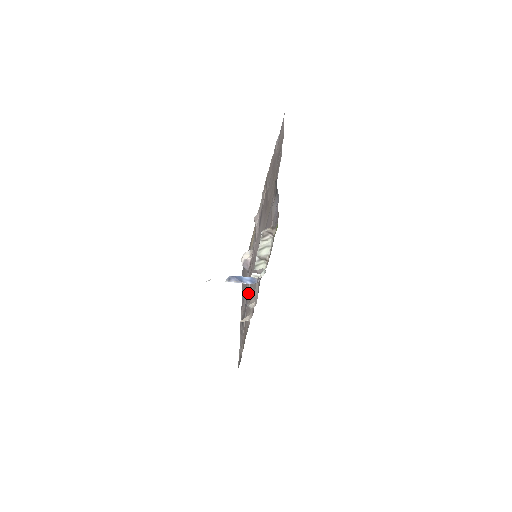
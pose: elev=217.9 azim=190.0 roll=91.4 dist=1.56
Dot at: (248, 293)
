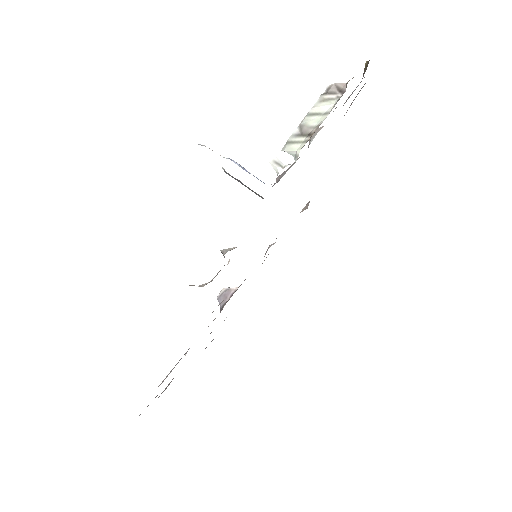
Dot at: occluded
